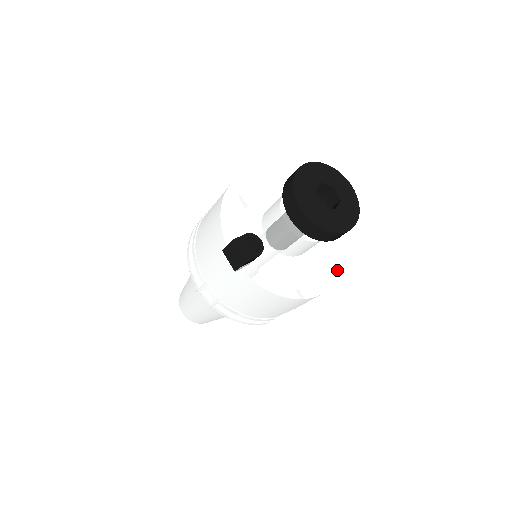
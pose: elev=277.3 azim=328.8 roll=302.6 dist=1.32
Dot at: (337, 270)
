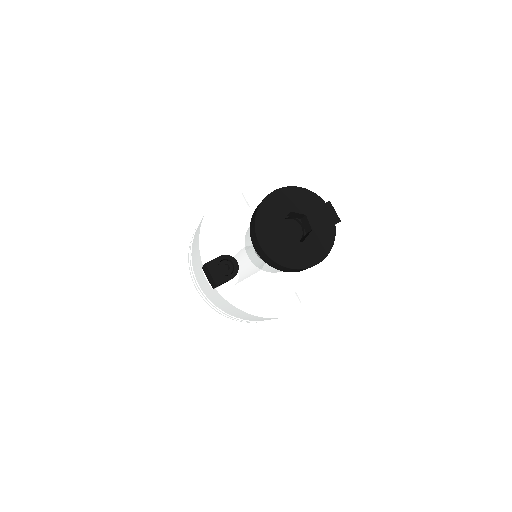
Dot at: (326, 284)
